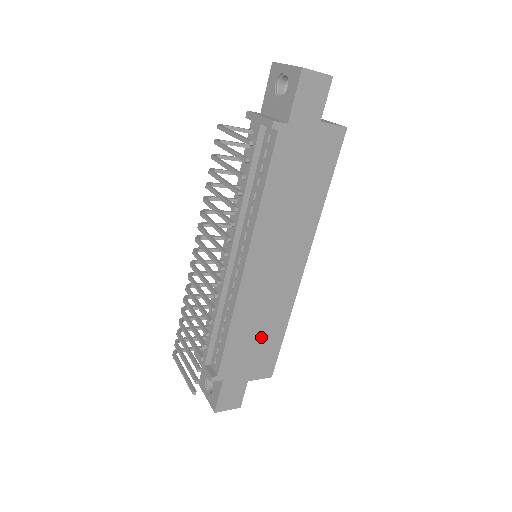
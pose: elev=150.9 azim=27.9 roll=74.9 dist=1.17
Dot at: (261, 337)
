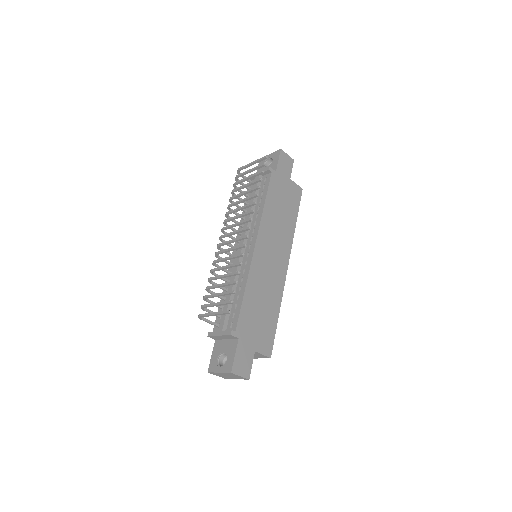
Dot at: (264, 311)
